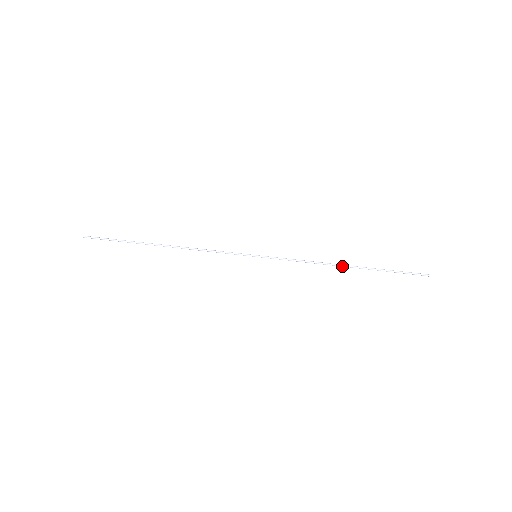
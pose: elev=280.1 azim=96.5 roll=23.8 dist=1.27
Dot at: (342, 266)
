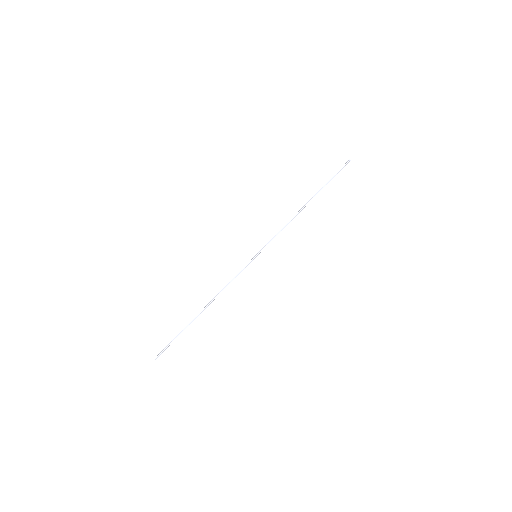
Dot at: (303, 207)
